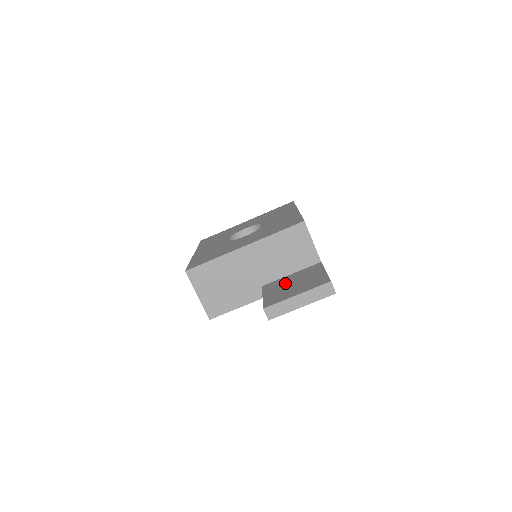
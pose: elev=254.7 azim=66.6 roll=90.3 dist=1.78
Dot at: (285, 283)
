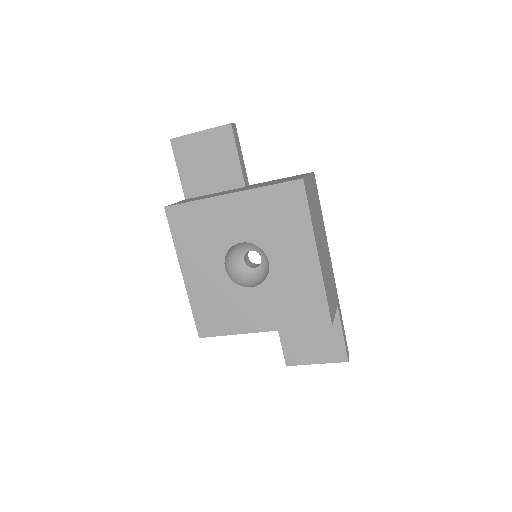
Dot at: (301, 329)
